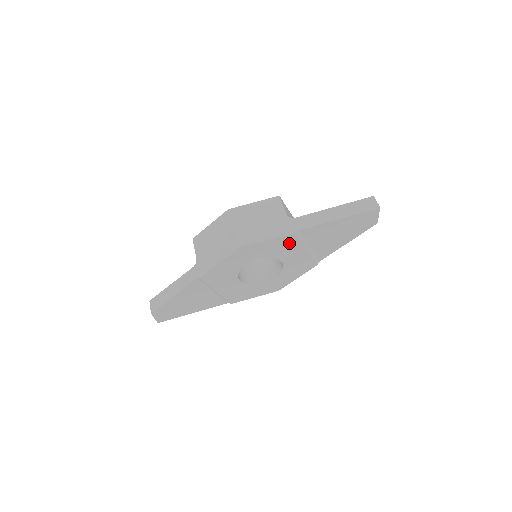
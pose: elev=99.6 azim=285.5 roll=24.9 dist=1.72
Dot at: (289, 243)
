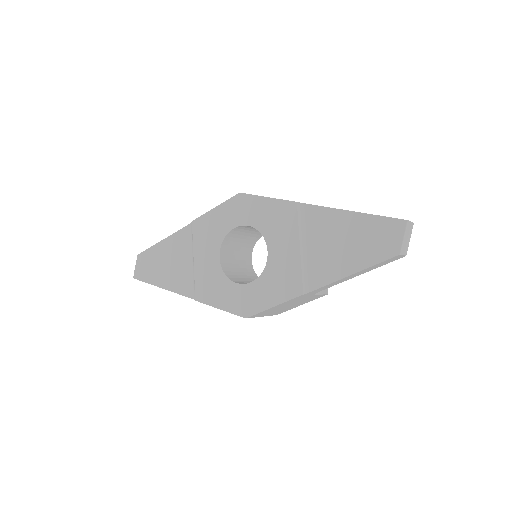
Dot at: (285, 219)
